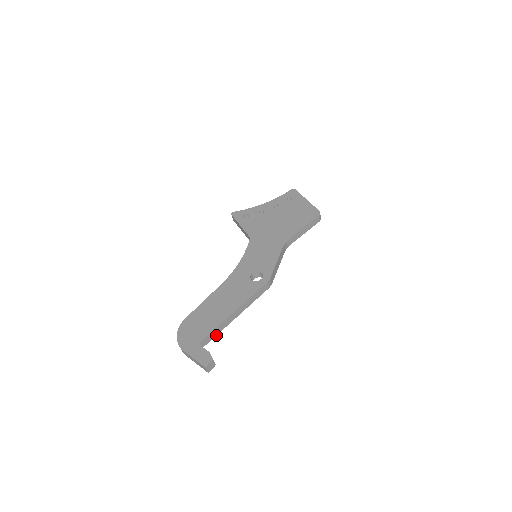
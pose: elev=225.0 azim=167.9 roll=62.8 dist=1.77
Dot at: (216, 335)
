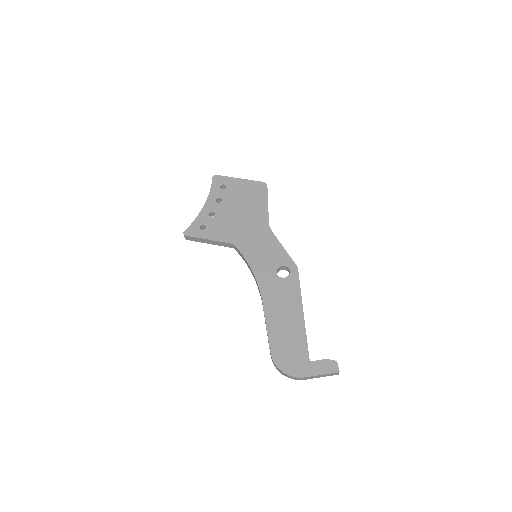
Dot at: occluded
